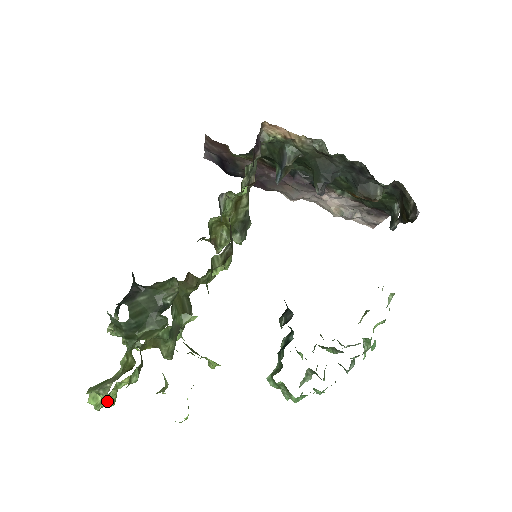
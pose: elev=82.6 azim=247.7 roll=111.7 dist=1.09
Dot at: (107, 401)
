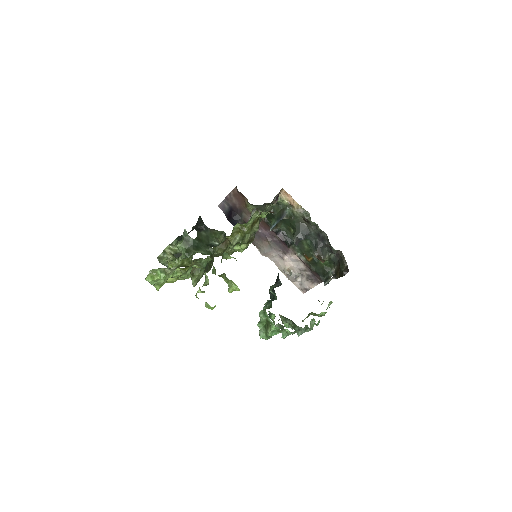
Dot at: (162, 281)
